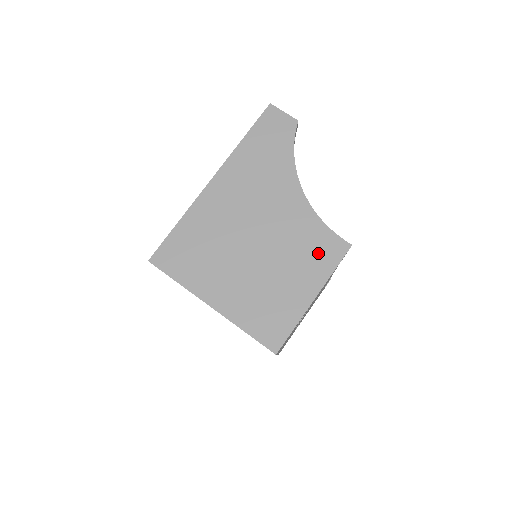
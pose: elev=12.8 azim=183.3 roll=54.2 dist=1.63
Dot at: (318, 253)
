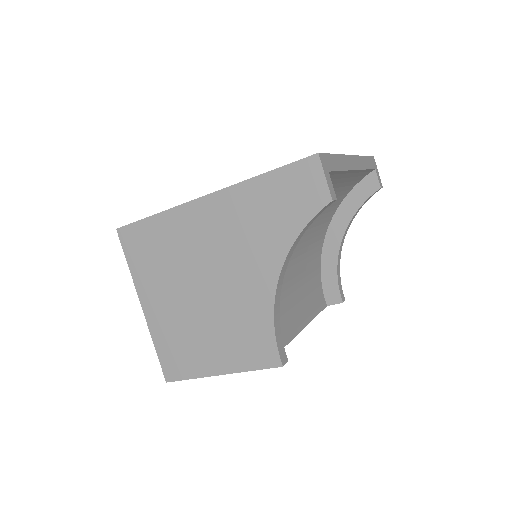
Dot at: (249, 345)
